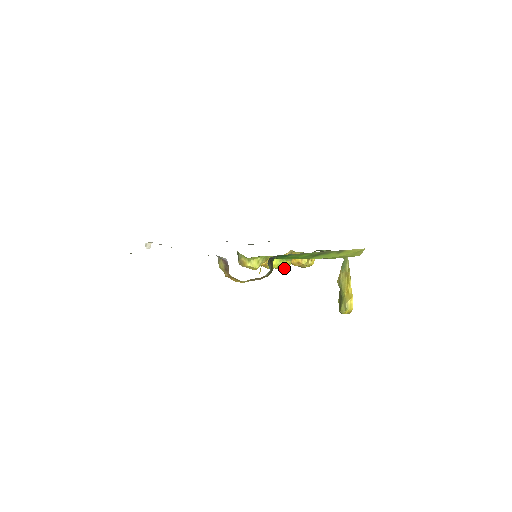
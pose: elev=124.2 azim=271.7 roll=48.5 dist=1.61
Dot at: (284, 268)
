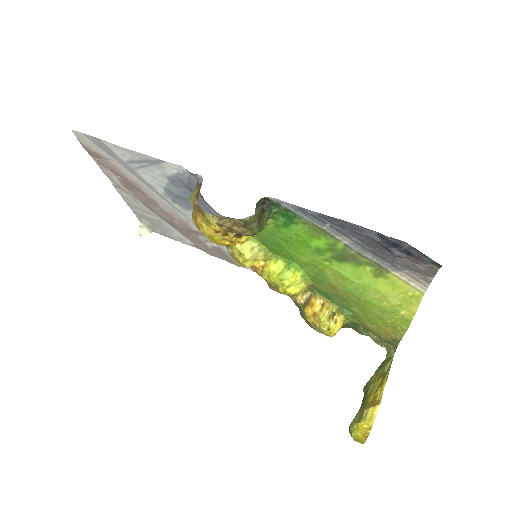
Dot at: (287, 286)
